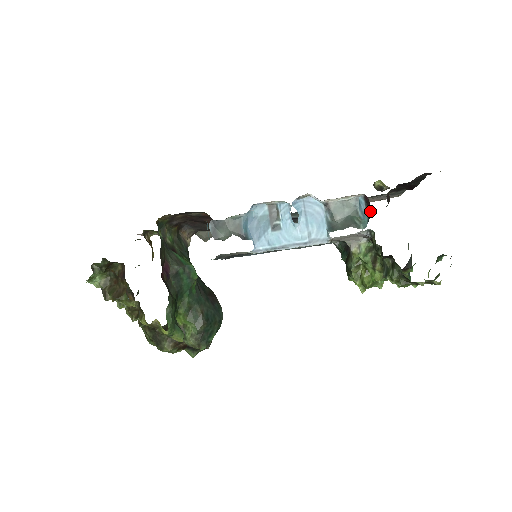
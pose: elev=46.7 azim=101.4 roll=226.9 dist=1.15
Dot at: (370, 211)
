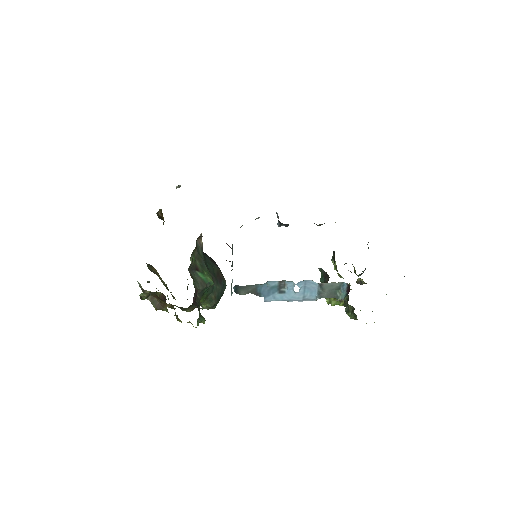
Dot at: occluded
